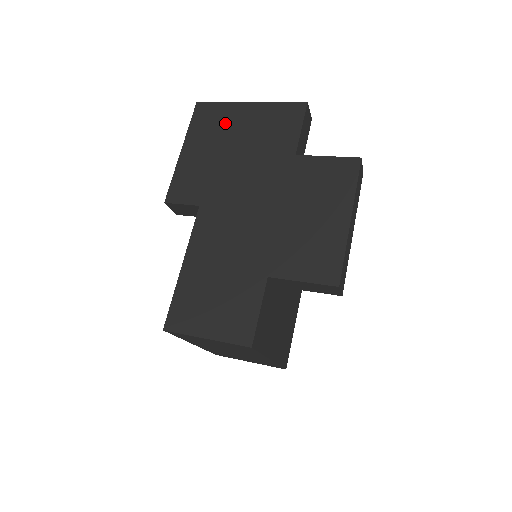
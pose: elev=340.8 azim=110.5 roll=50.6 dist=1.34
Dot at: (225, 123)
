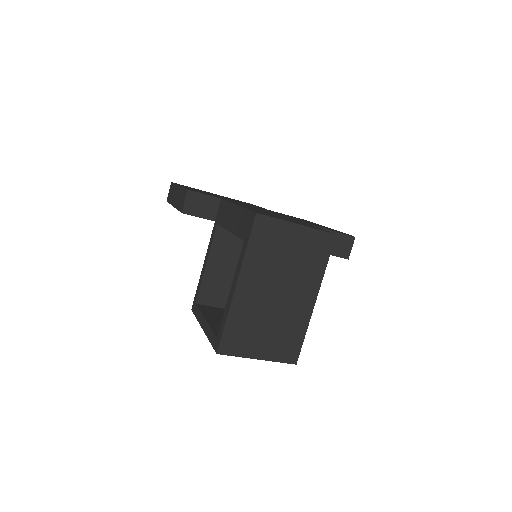
Dot at: occluded
